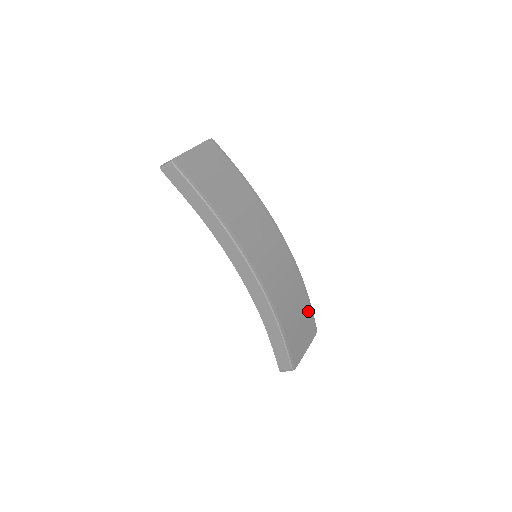
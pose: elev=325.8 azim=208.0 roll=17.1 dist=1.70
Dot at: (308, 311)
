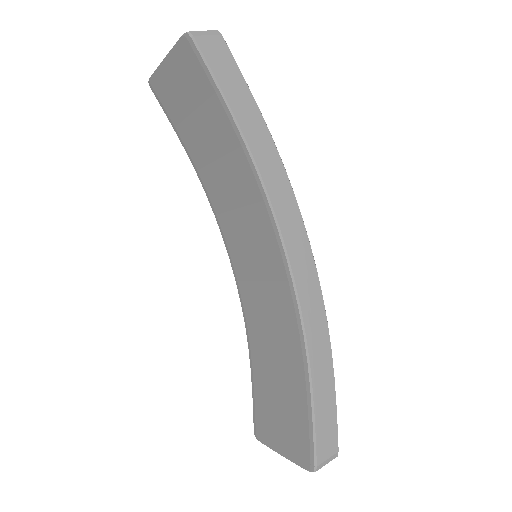
Dot at: occluded
